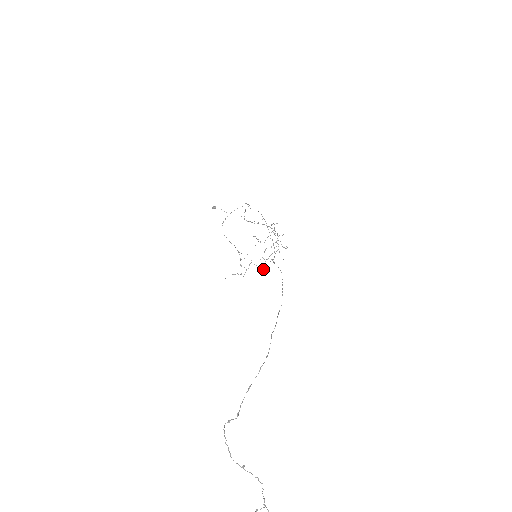
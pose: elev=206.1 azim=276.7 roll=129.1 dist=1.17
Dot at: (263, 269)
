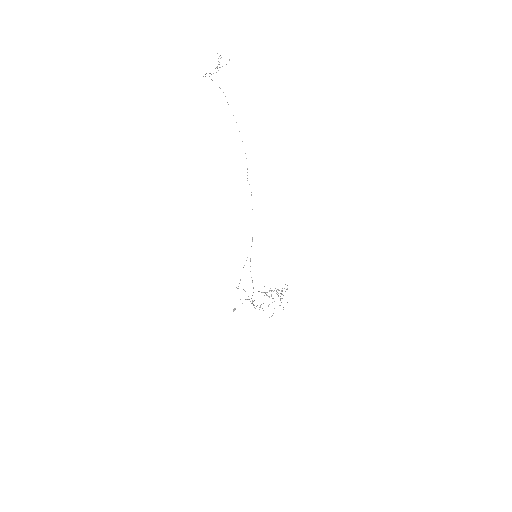
Dot at: occluded
